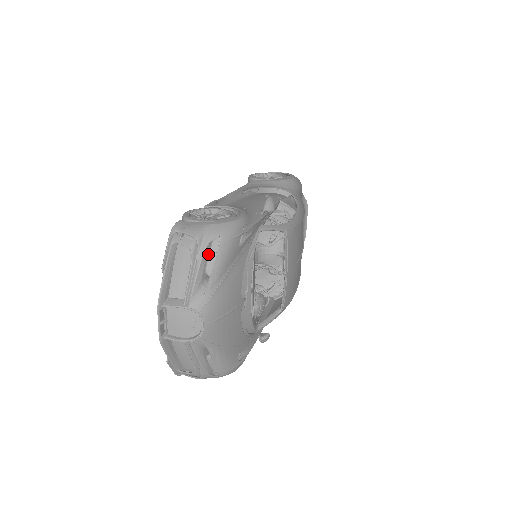
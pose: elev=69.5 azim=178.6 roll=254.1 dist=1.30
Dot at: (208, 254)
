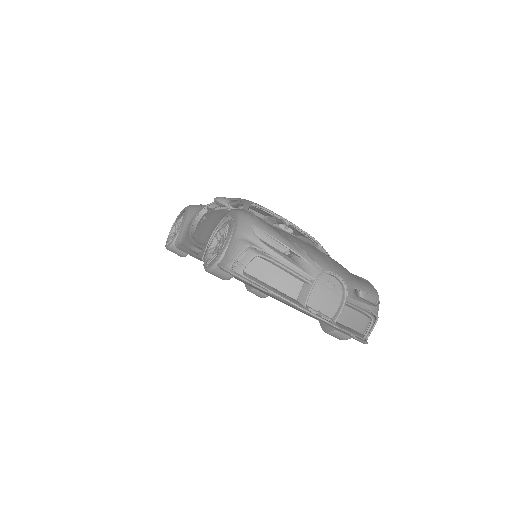
Dot at: (266, 244)
